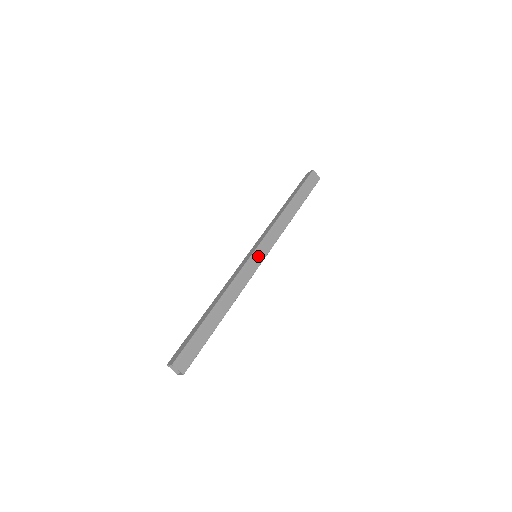
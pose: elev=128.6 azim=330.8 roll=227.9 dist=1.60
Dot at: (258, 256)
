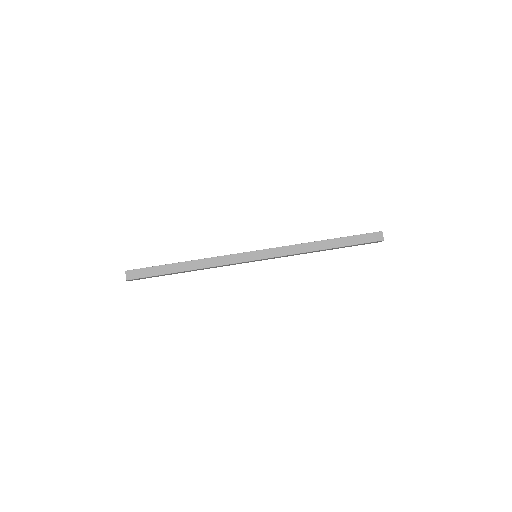
Dot at: occluded
